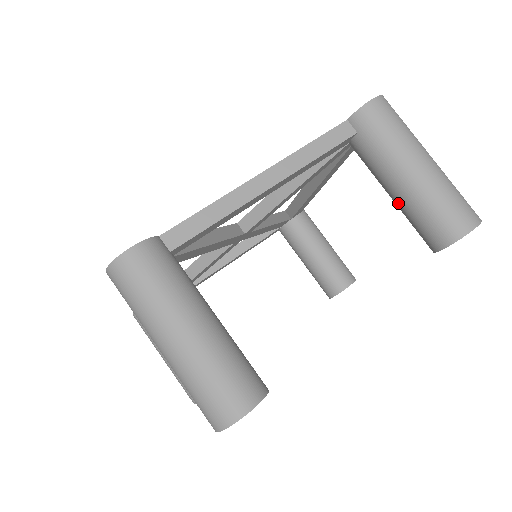
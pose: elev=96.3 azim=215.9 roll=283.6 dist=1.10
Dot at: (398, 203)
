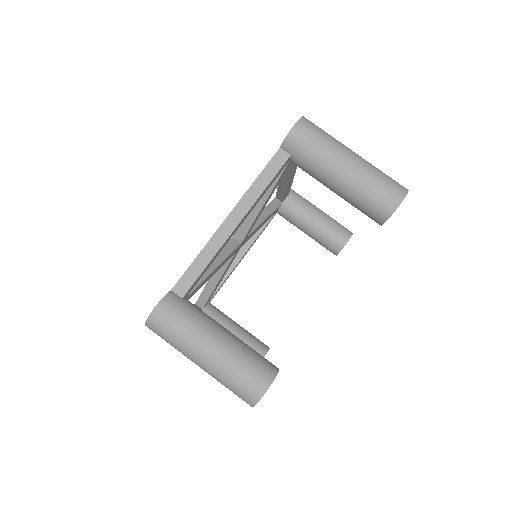
Dot at: occluded
